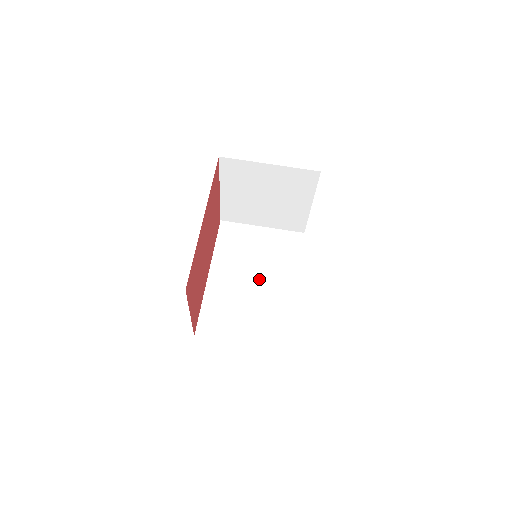
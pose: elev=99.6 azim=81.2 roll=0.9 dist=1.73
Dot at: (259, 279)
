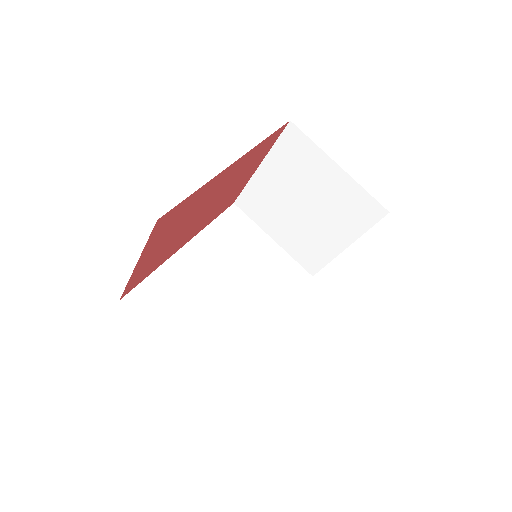
Dot at: (236, 290)
